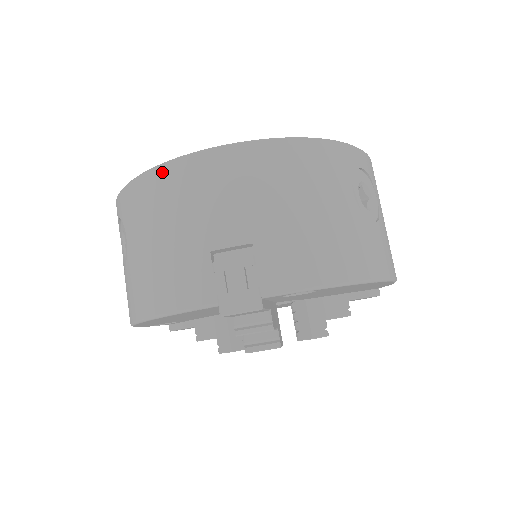
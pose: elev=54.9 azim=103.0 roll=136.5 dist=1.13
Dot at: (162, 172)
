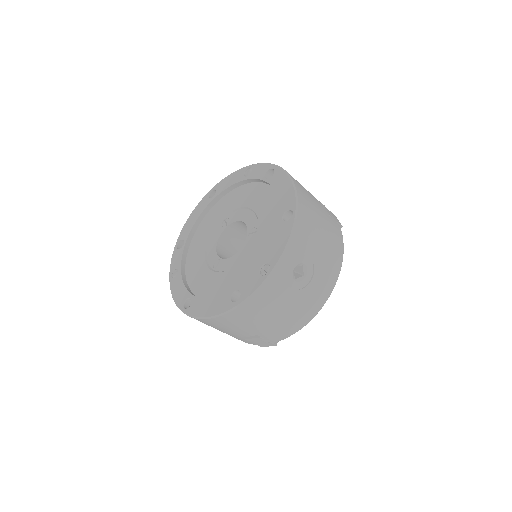
Dot at: occluded
